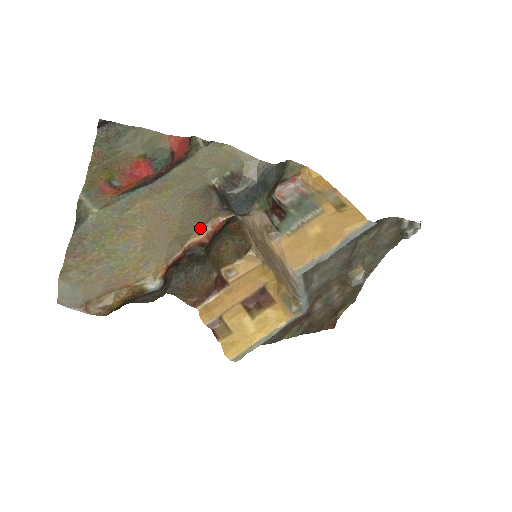
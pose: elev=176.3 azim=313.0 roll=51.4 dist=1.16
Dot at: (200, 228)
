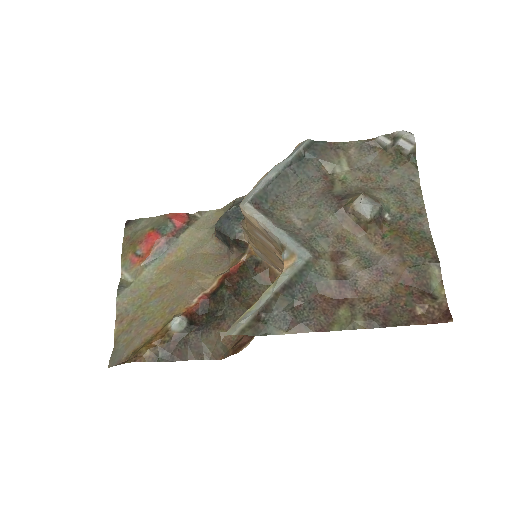
Dot at: (219, 274)
